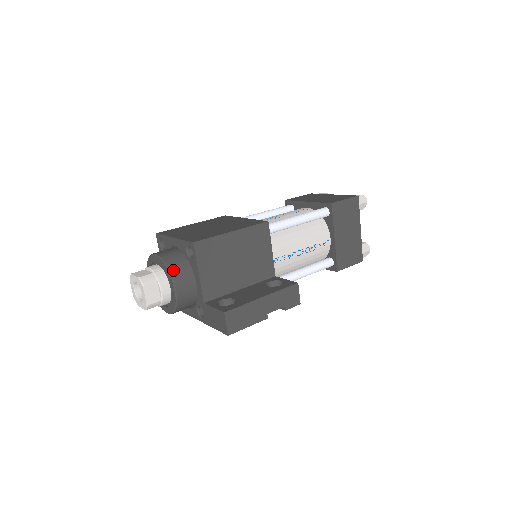
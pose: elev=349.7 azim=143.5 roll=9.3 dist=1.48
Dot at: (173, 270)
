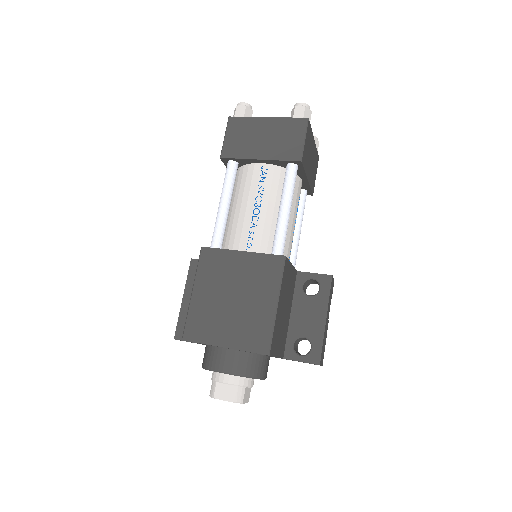
Dot at: (255, 374)
